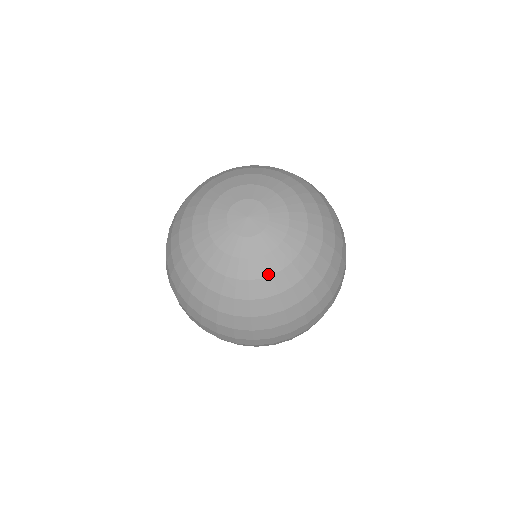
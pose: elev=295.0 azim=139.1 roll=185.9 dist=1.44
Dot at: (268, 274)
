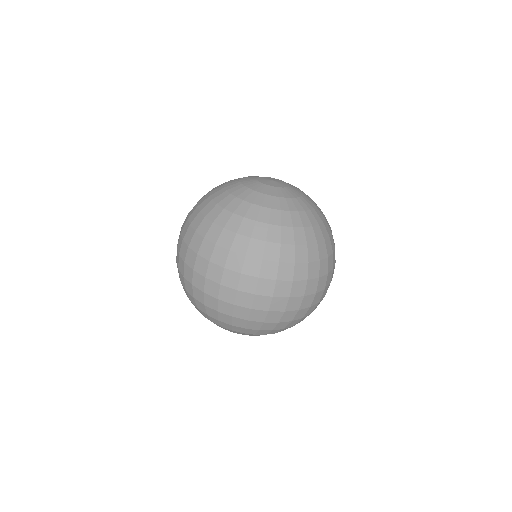
Dot at: (308, 209)
